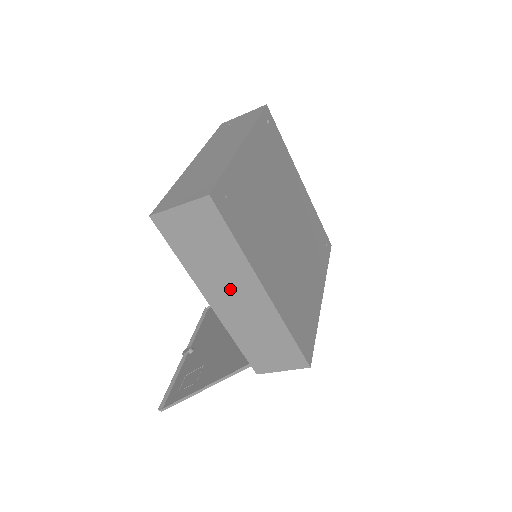
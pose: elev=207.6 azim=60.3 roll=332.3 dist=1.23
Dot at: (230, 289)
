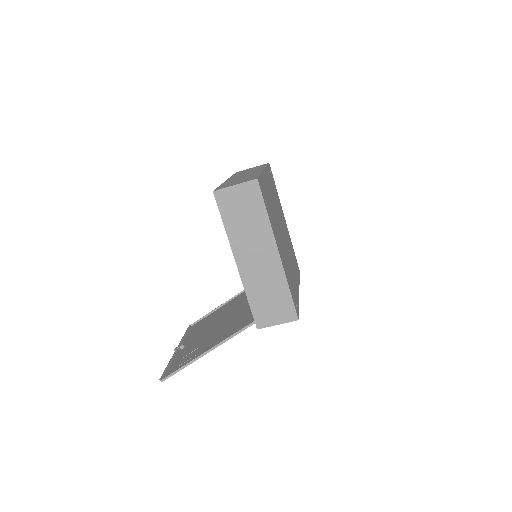
Dot at: (254, 250)
